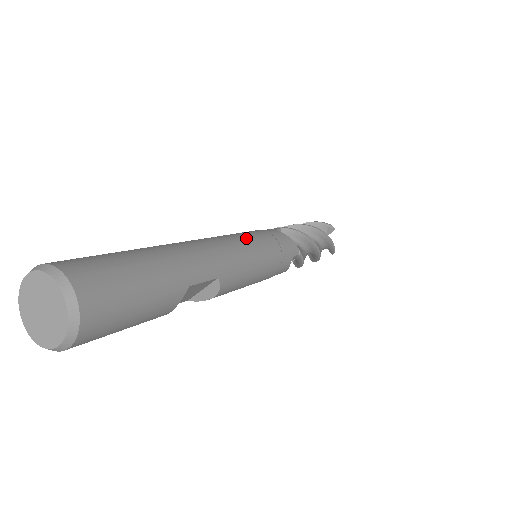
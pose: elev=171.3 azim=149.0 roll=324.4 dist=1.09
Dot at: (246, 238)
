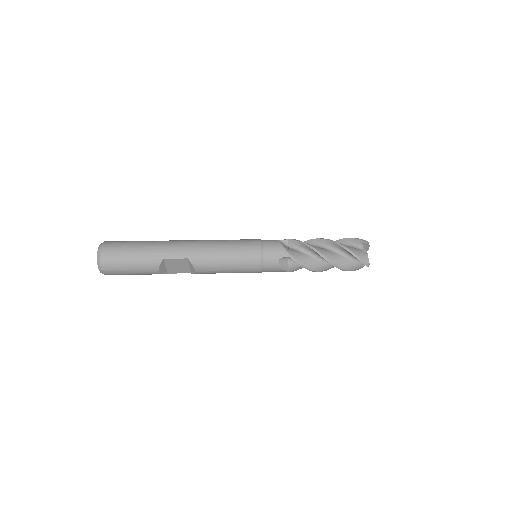
Dot at: (230, 241)
